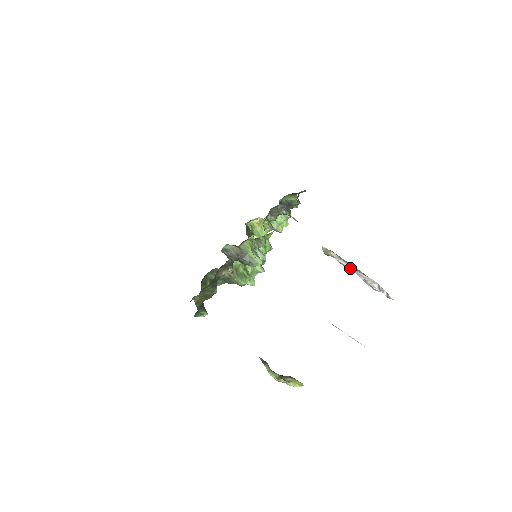
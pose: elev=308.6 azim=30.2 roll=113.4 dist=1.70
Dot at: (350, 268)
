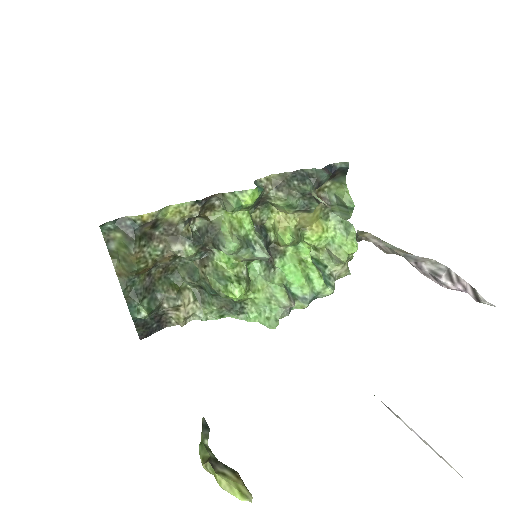
Dot at: (391, 249)
